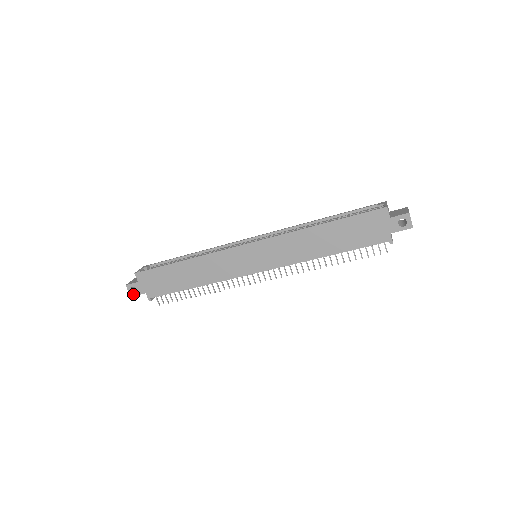
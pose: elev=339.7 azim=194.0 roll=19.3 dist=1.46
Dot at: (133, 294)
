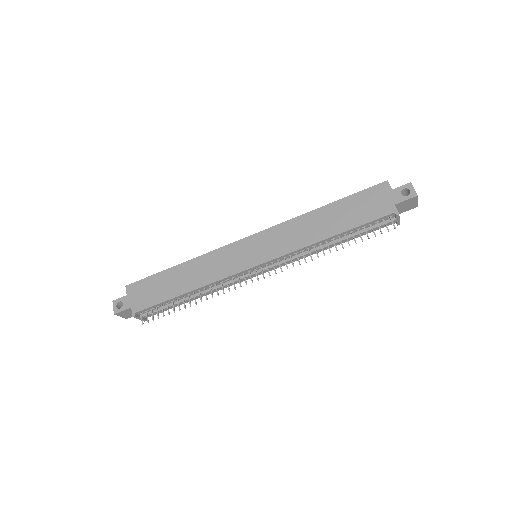
Dot at: (117, 310)
